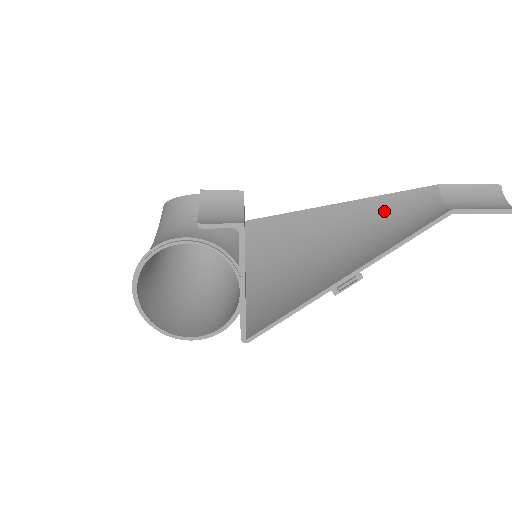
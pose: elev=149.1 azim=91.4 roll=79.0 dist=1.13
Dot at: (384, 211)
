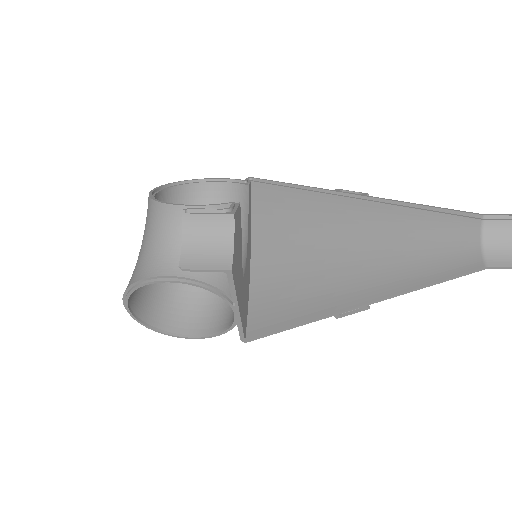
Dot at: (409, 228)
